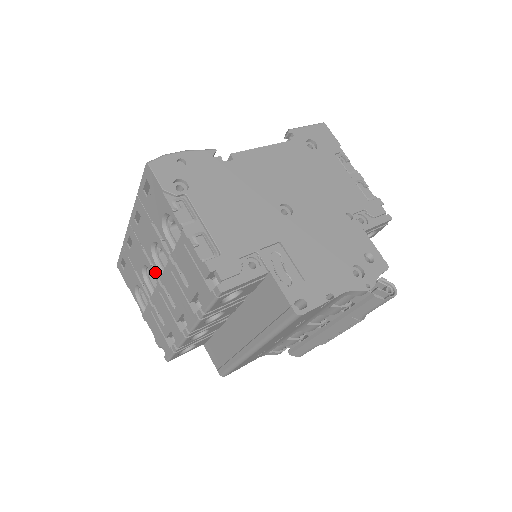
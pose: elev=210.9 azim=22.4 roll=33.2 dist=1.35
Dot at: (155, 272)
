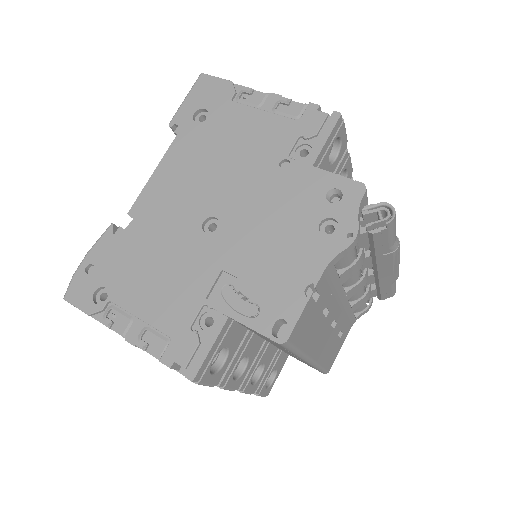
Dot at: occluded
